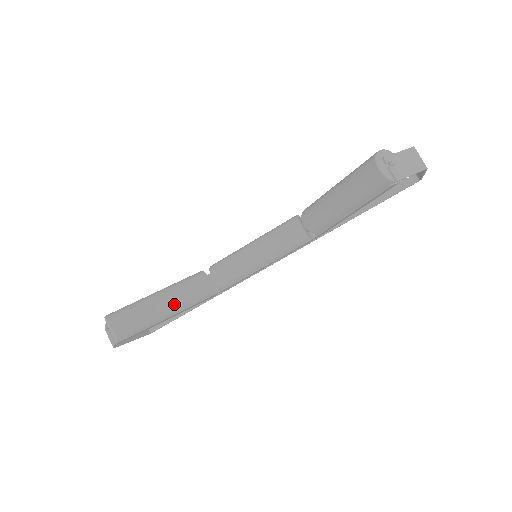
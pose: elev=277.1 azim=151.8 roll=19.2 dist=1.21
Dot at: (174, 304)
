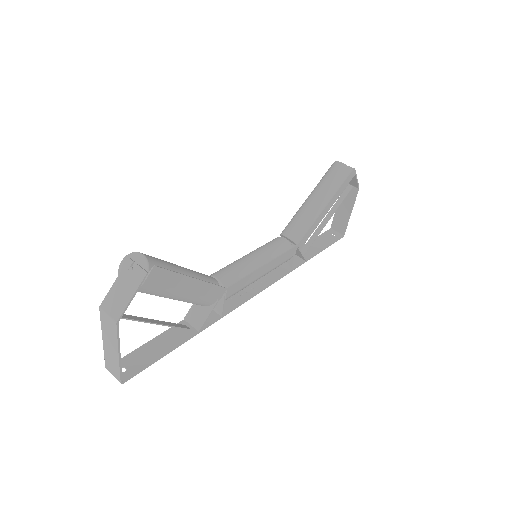
Dot at: (193, 275)
